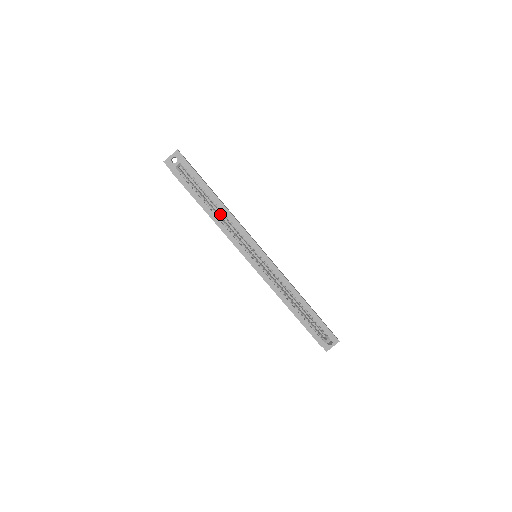
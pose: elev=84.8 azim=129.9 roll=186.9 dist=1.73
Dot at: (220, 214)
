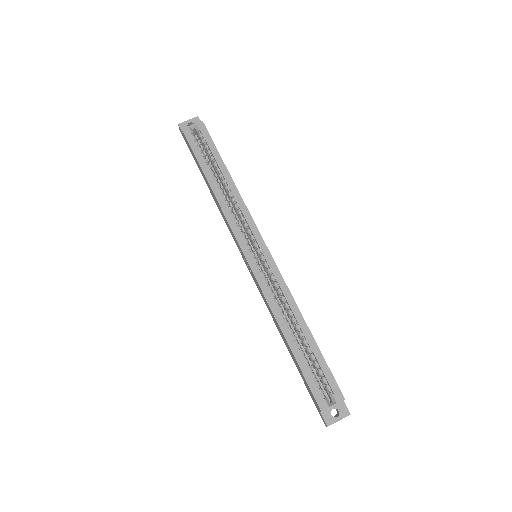
Dot at: occluded
